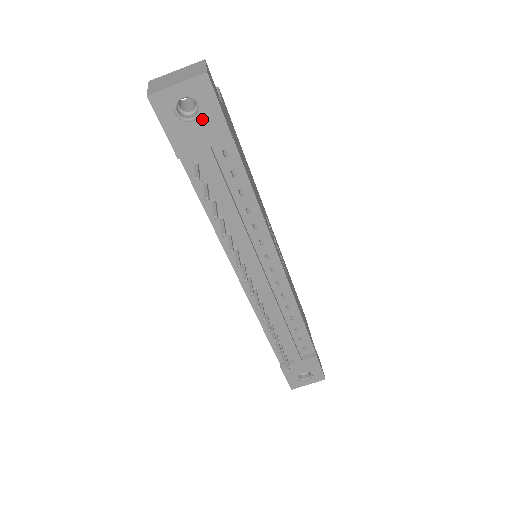
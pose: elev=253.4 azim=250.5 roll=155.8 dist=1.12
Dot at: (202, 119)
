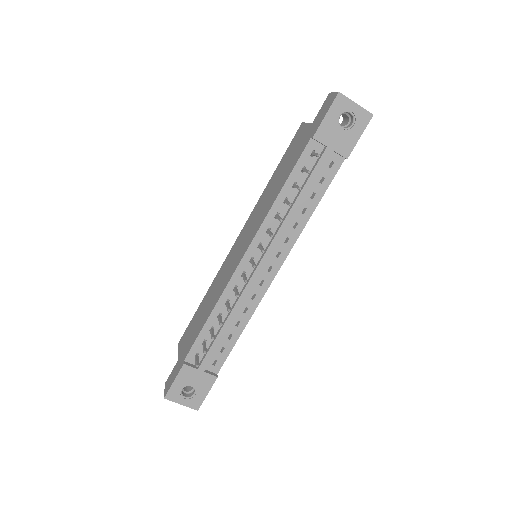
Dot at: (347, 132)
